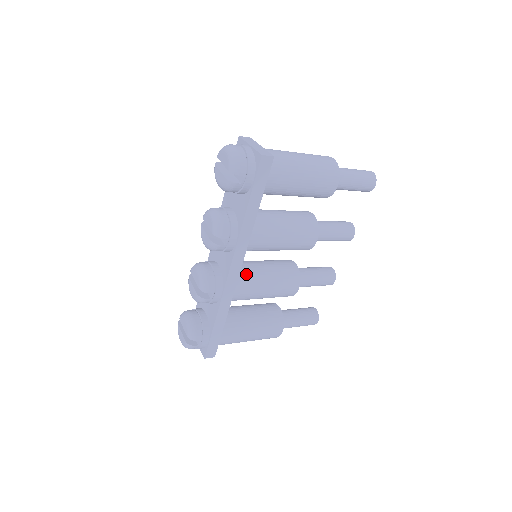
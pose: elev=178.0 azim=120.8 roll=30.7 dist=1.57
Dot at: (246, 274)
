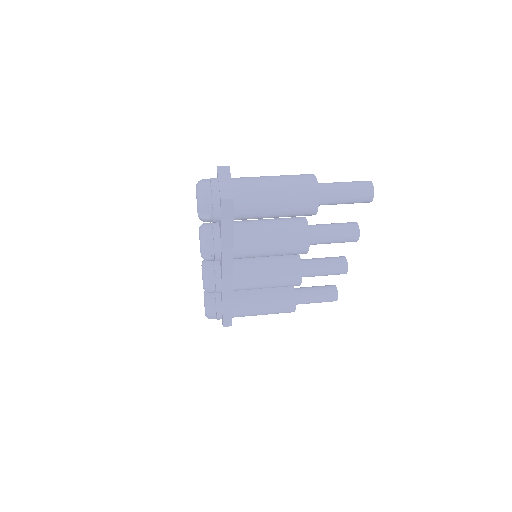
Dot at: (245, 272)
